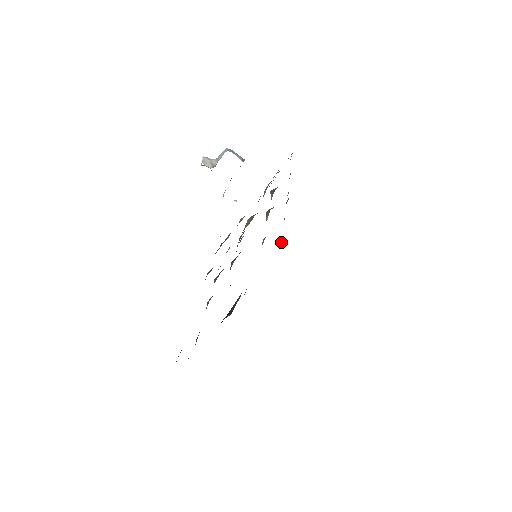
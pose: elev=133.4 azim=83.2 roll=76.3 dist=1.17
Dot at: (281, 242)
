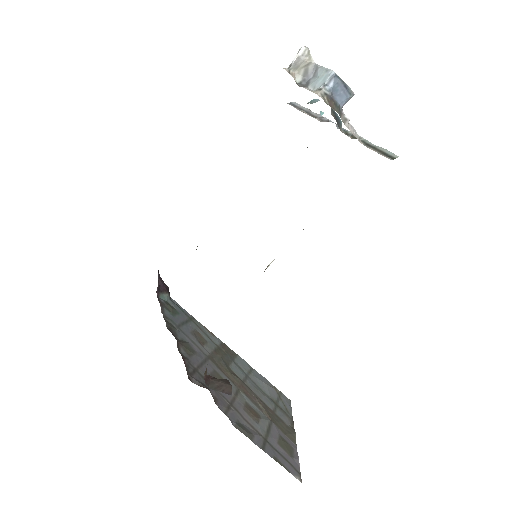
Dot at: occluded
